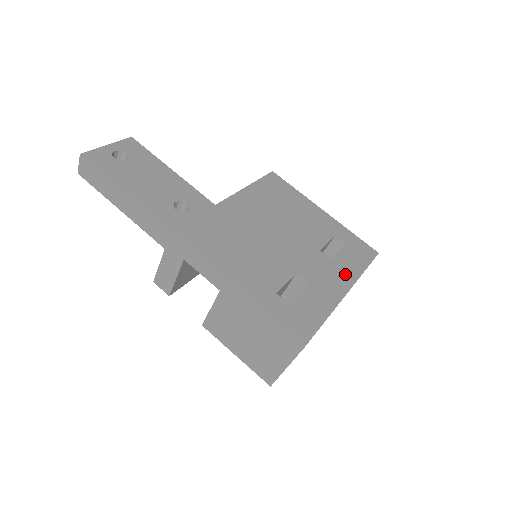
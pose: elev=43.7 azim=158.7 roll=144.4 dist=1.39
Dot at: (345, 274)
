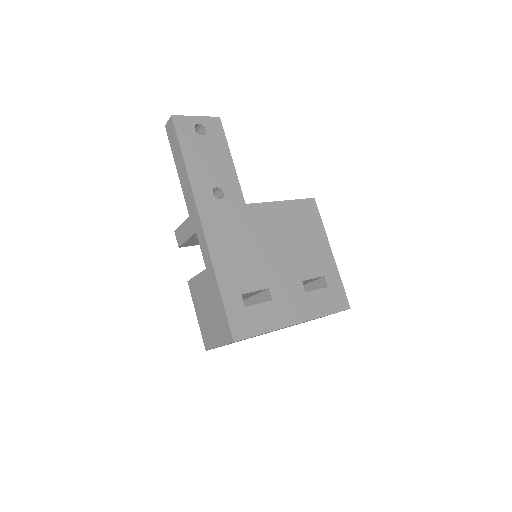
Dot at: (308, 309)
